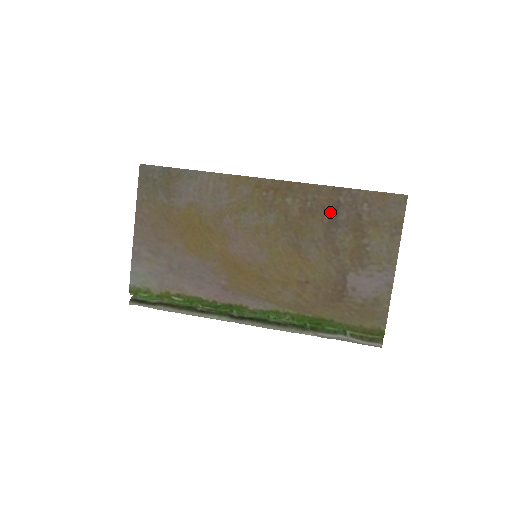
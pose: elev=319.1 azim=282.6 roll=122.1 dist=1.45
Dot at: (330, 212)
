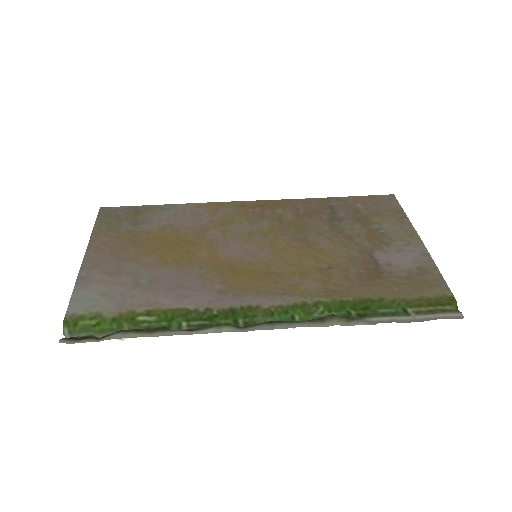
Dot at: (326, 213)
